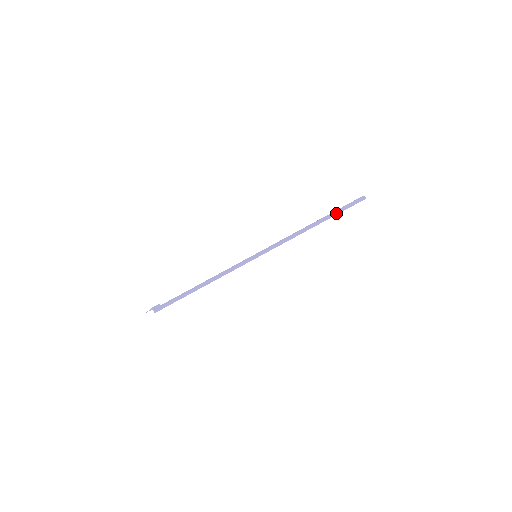
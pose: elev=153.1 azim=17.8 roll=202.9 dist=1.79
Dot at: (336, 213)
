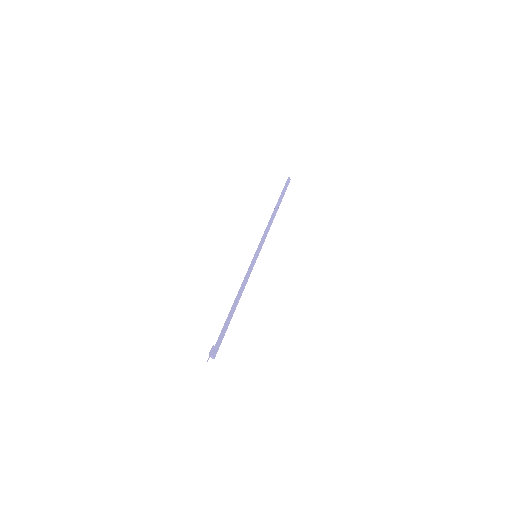
Dot at: (282, 197)
